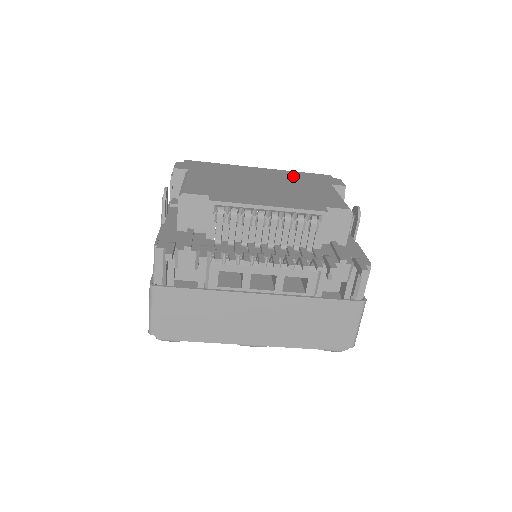
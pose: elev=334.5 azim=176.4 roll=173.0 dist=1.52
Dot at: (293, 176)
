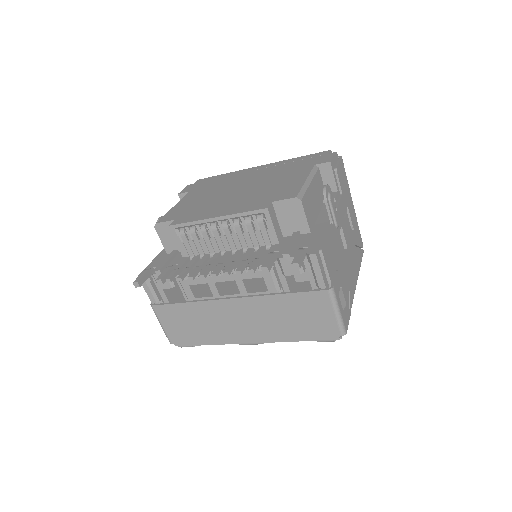
Dot at: (282, 167)
